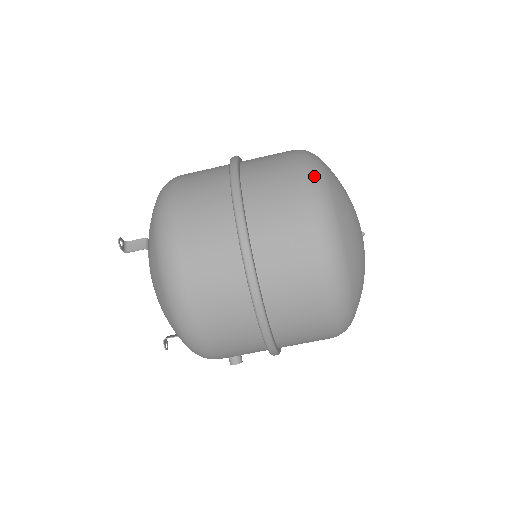
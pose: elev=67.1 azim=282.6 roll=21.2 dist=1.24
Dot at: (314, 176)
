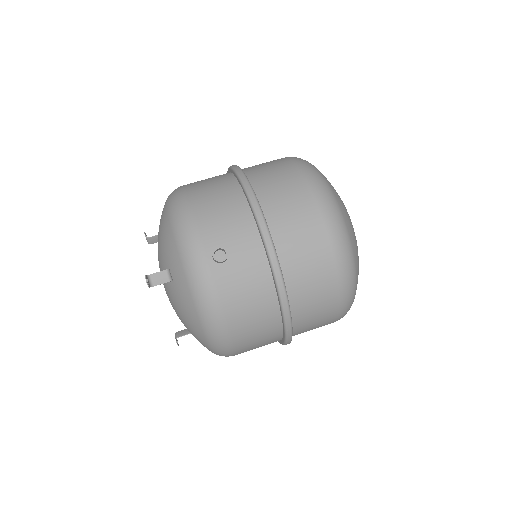
Dot at: occluded
